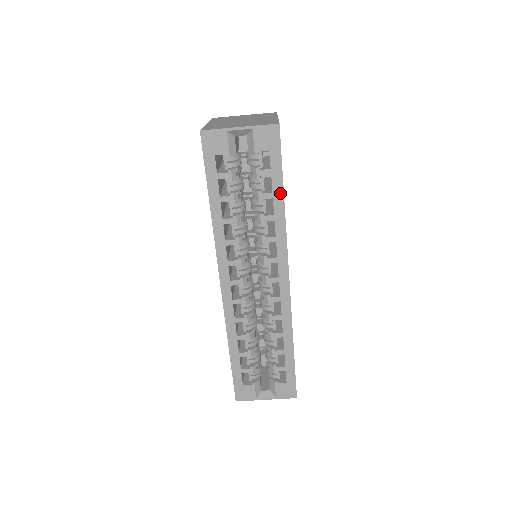
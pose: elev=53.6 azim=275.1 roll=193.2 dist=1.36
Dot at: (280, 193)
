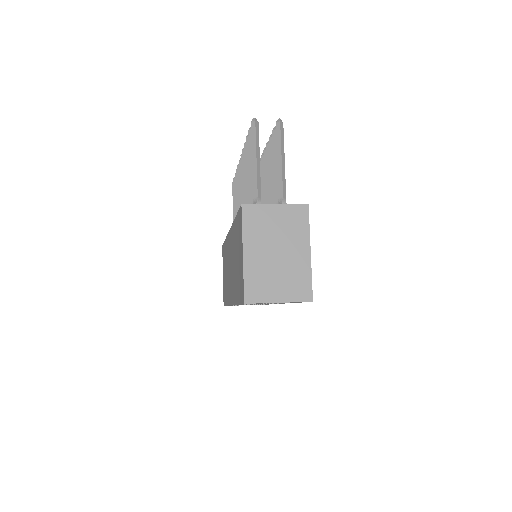
Dot at: occluded
